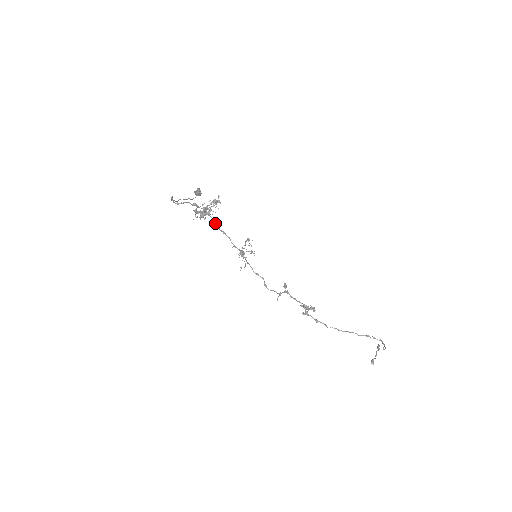
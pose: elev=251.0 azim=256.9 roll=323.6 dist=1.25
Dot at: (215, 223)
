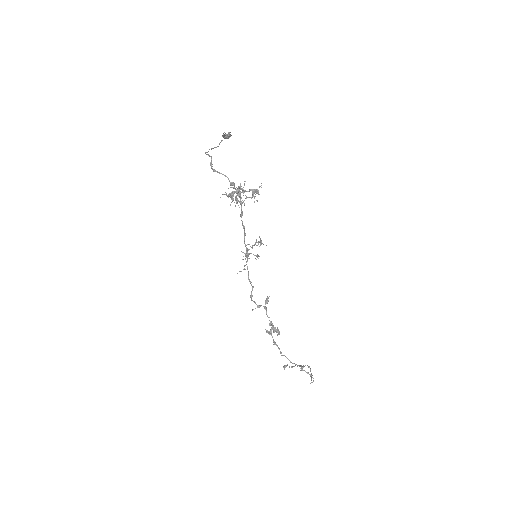
Dot at: (242, 214)
